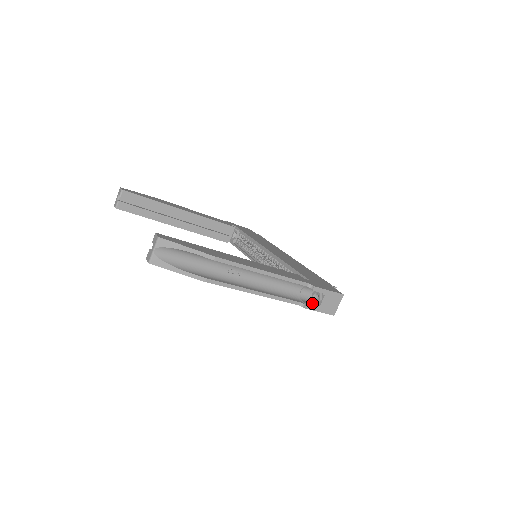
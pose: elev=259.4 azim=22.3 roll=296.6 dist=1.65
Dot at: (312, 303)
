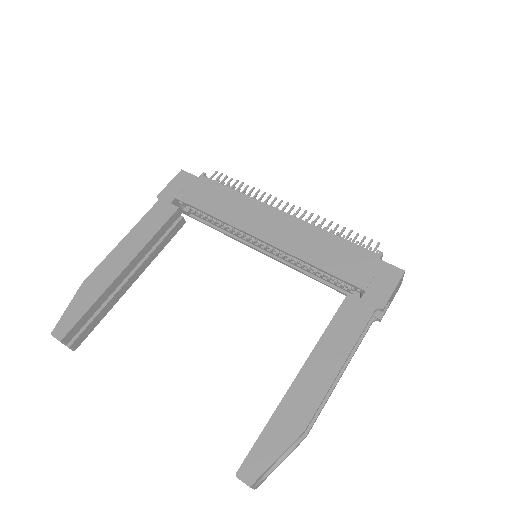
Dot at: occluded
